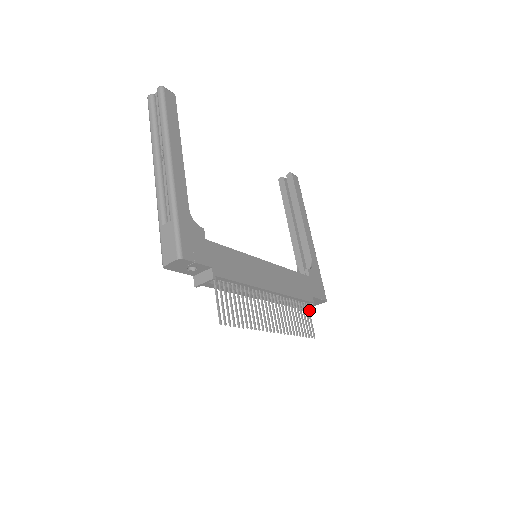
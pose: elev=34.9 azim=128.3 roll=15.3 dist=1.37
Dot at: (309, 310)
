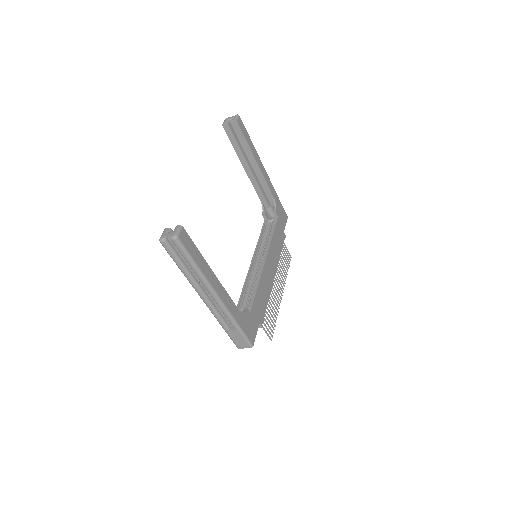
Dot at: (284, 243)
